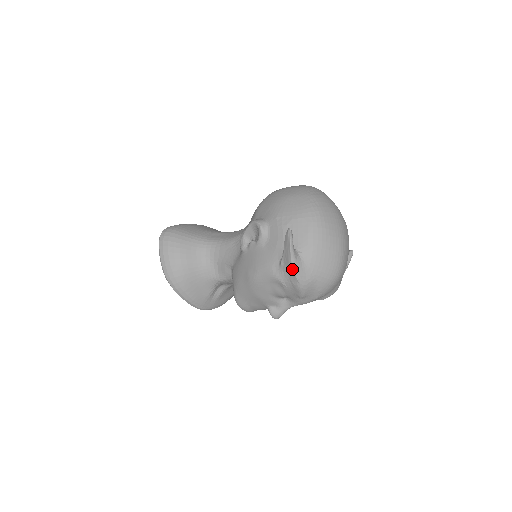
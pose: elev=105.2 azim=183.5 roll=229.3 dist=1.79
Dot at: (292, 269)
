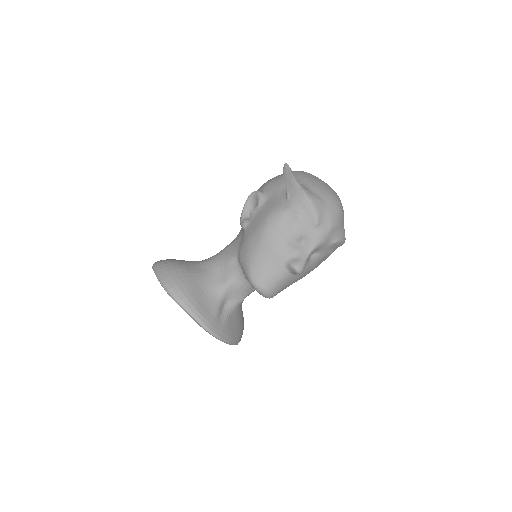
Dot at: (300, 189)
